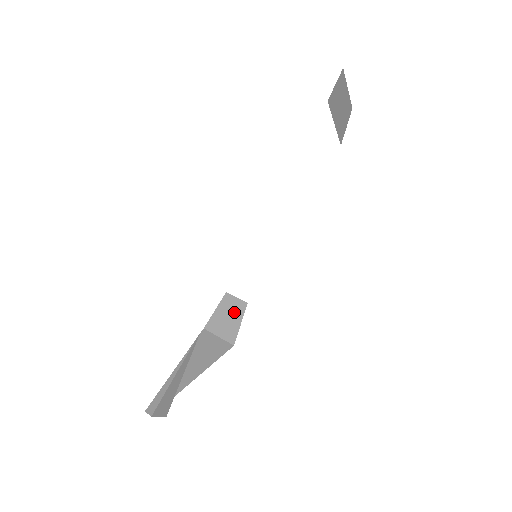
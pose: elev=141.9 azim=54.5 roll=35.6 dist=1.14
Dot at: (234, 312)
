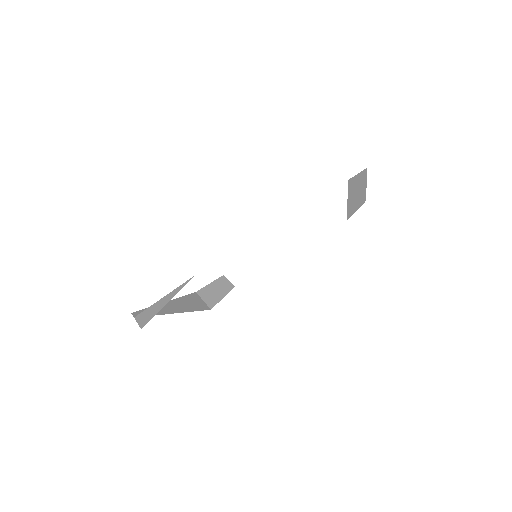
Dot at: (222, 289)
